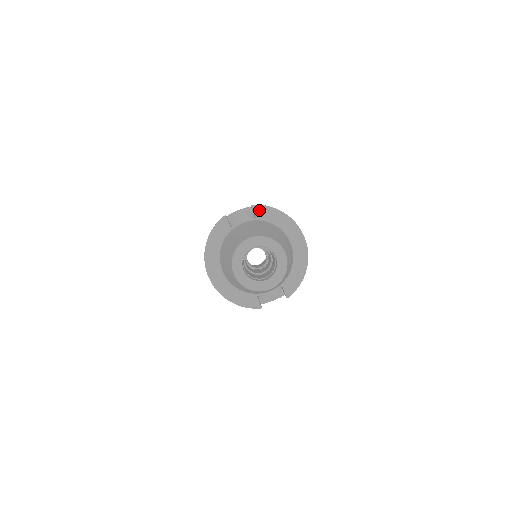
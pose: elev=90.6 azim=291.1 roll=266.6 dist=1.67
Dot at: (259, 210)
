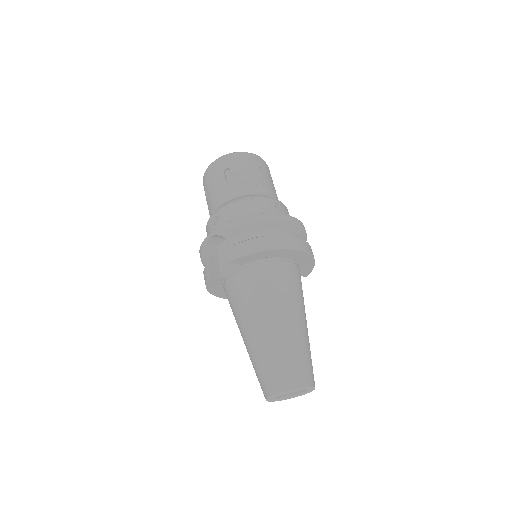
Dot at: (240, 260)
